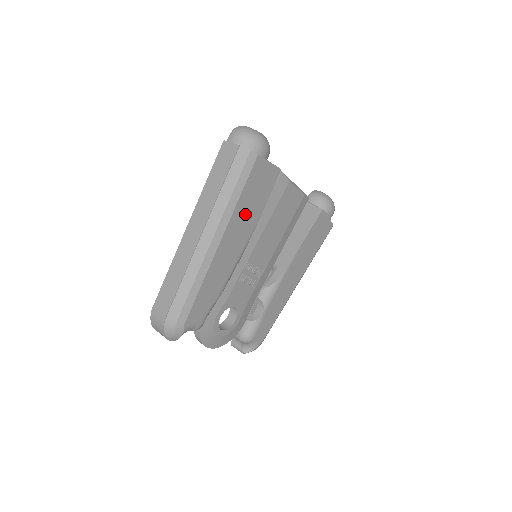
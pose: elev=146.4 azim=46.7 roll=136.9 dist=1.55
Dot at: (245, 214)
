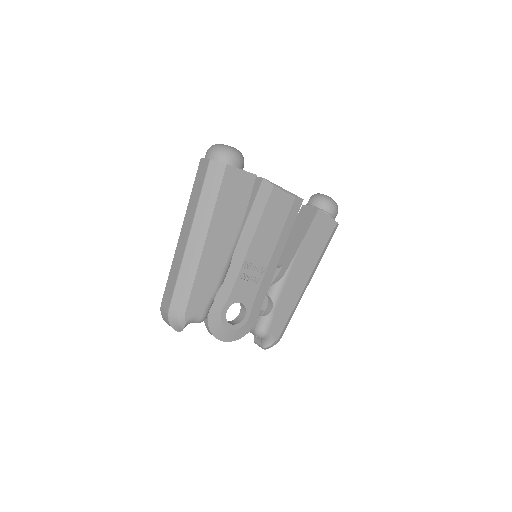
Dot at: (226, 216)
